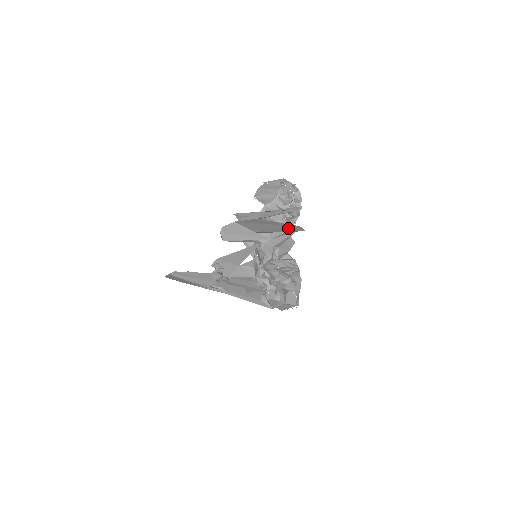
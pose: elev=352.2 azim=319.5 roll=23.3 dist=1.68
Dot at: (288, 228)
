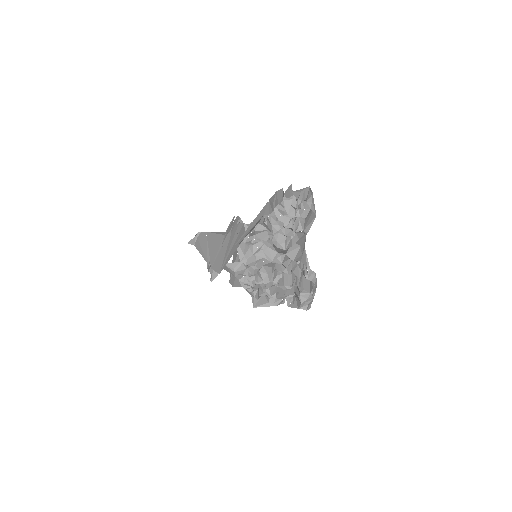
Dot at: (215, 263)
